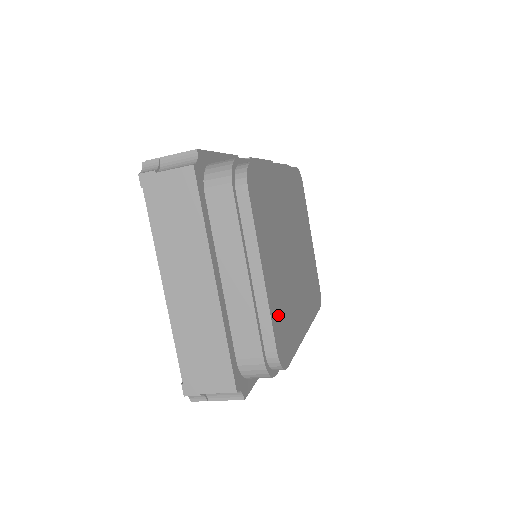
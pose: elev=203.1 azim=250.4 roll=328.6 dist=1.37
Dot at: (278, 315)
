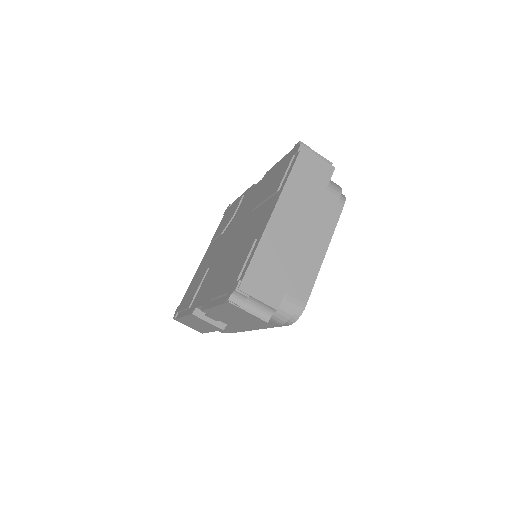
Dot at: occluded
